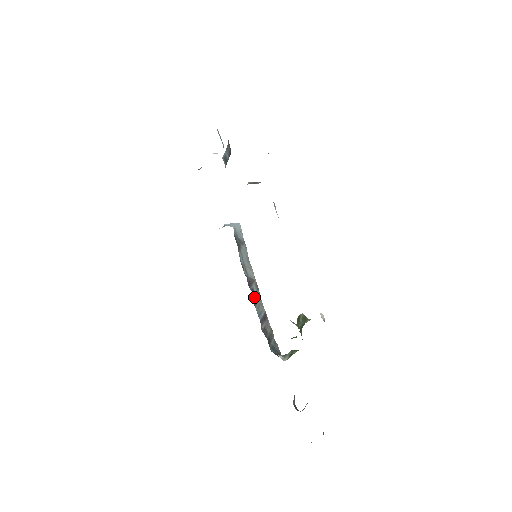
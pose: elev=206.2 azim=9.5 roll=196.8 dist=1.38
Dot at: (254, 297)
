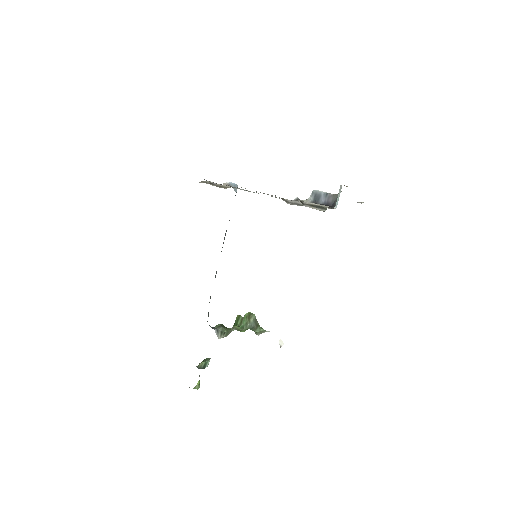
Dot at: occluded
